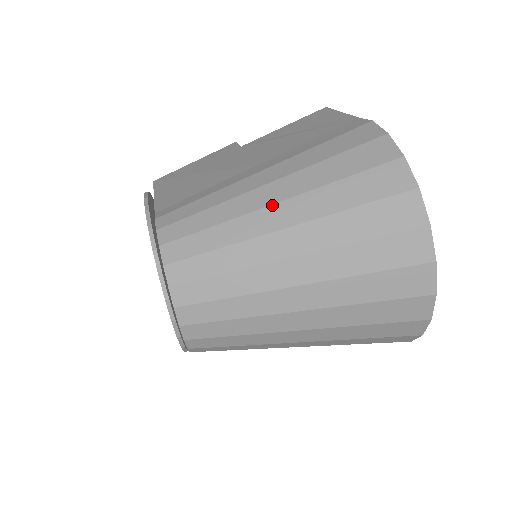
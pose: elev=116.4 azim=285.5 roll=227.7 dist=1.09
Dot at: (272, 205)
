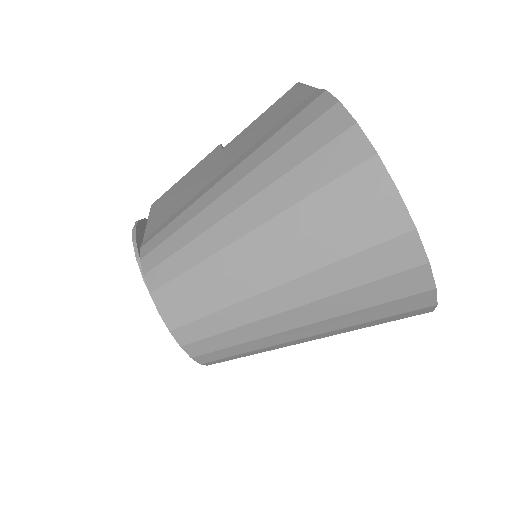
Dot at: (235, 210)
